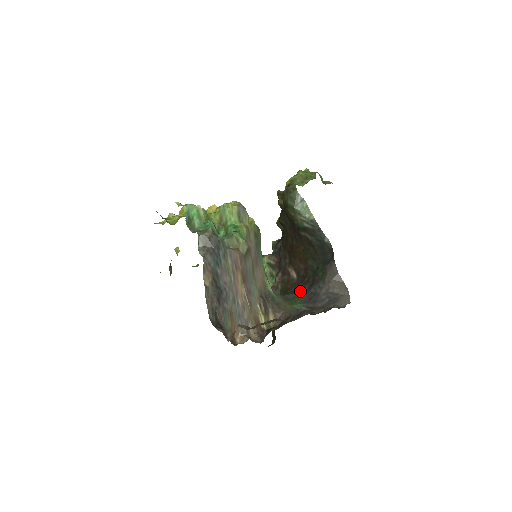
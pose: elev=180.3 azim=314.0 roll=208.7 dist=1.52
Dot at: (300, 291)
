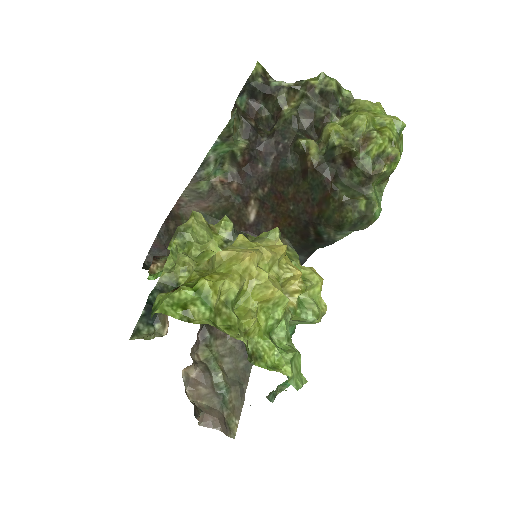
Dot at: occluded
